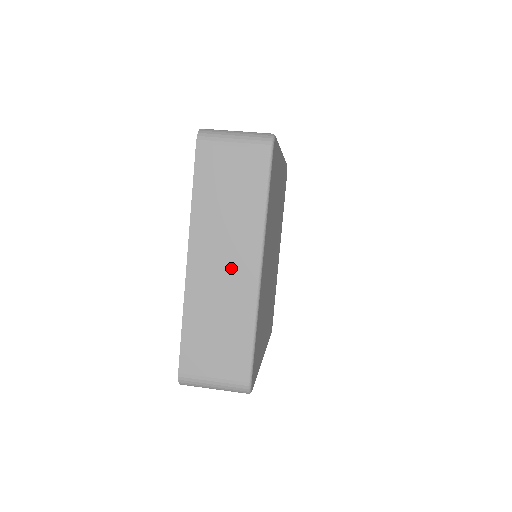
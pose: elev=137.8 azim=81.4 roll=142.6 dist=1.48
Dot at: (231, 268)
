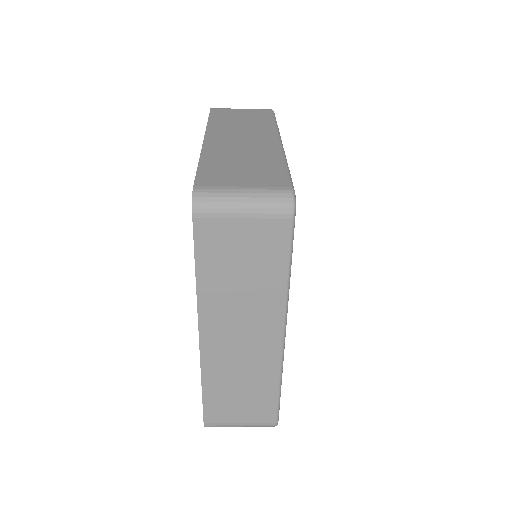
Dot at: (251, 140)
